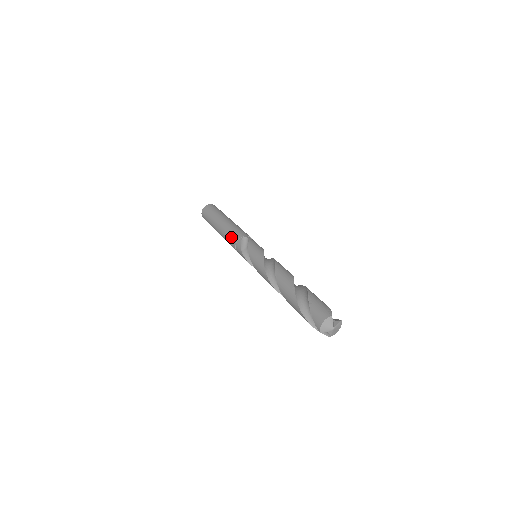
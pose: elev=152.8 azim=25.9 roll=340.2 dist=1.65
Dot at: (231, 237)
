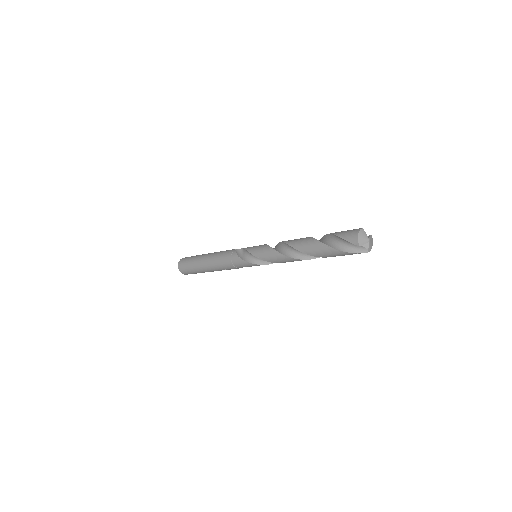
Dot at: (223, 256)
